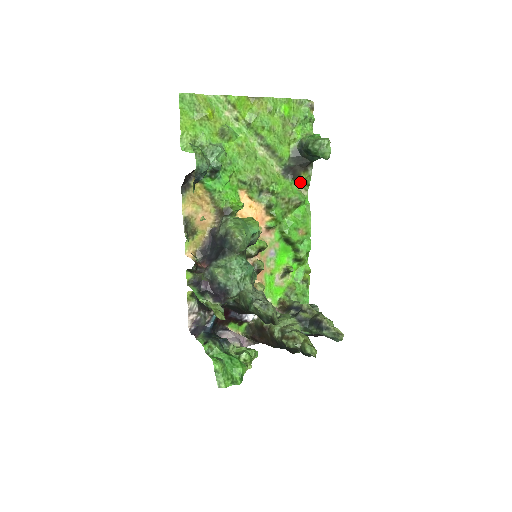
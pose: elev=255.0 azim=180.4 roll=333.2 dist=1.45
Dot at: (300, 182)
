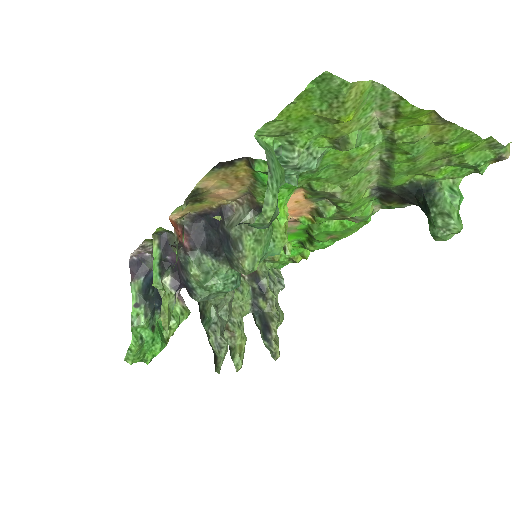
Dot at: (383, 203)
